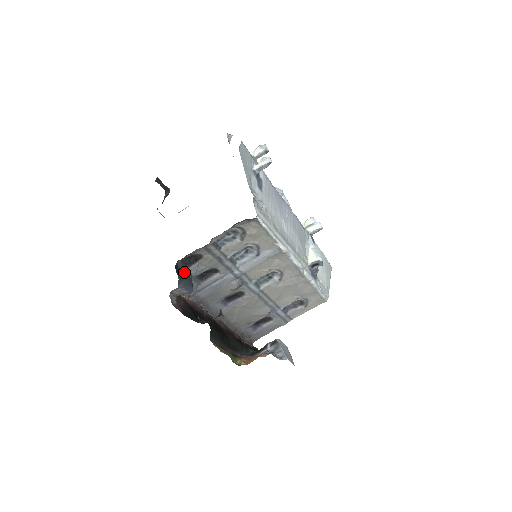
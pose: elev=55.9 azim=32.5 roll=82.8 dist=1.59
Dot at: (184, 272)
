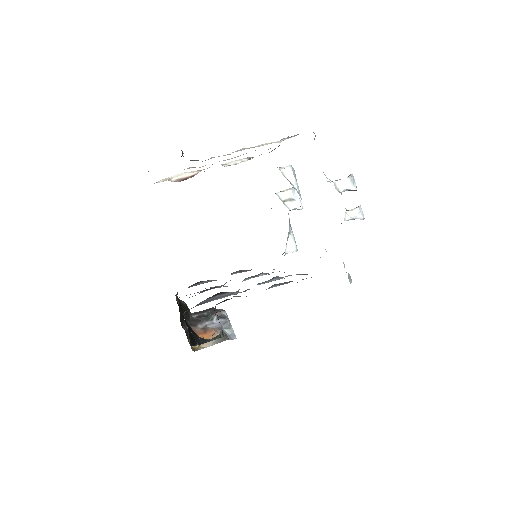
Dot at: (216, 312)
